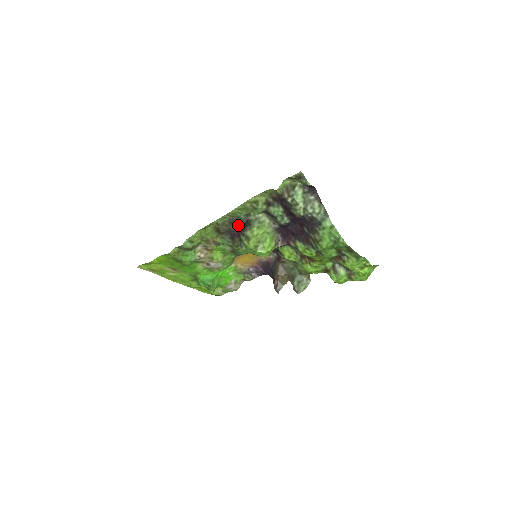
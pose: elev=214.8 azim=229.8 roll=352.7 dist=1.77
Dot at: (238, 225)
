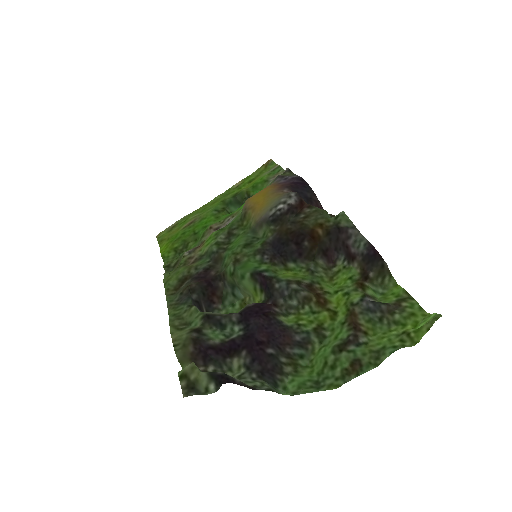
Dot at: (194, 295)
